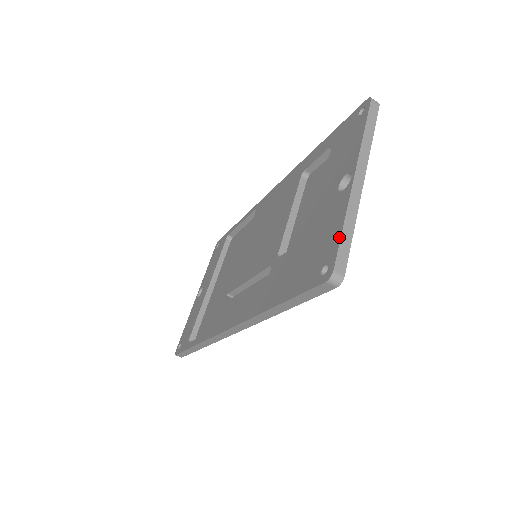
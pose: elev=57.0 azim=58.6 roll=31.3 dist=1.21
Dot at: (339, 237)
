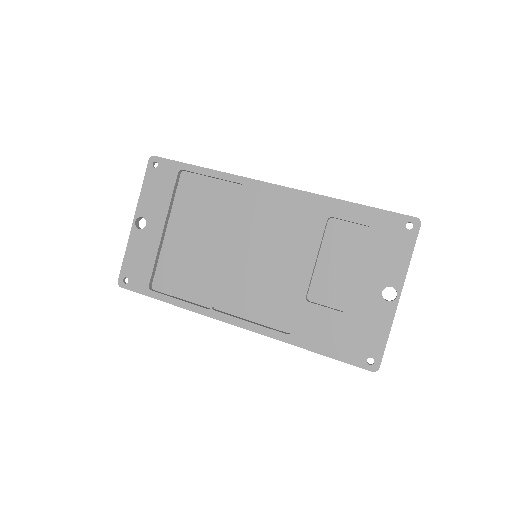
Dot at: (385, 345)
